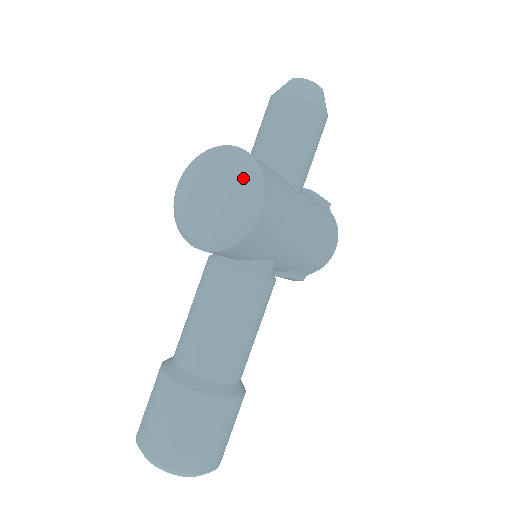
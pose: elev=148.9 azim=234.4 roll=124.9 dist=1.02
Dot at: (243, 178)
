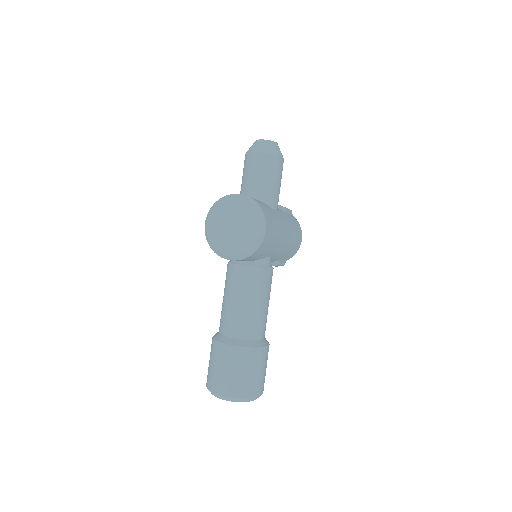
Dot at: (250, 213)
